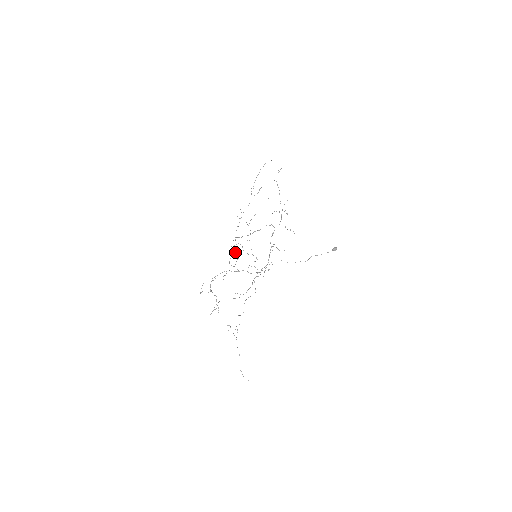
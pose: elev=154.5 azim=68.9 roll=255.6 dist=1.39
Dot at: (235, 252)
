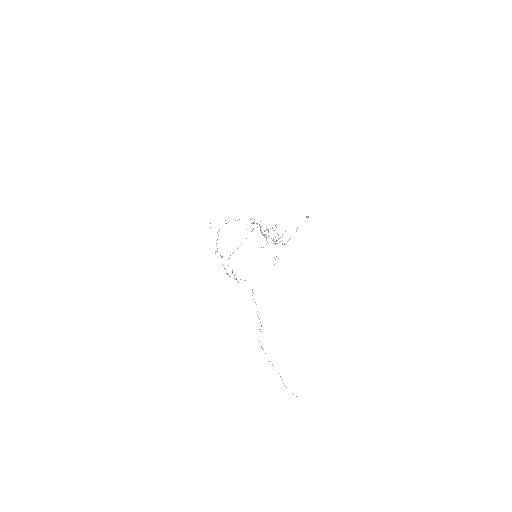
Dot at: (230, 276)
